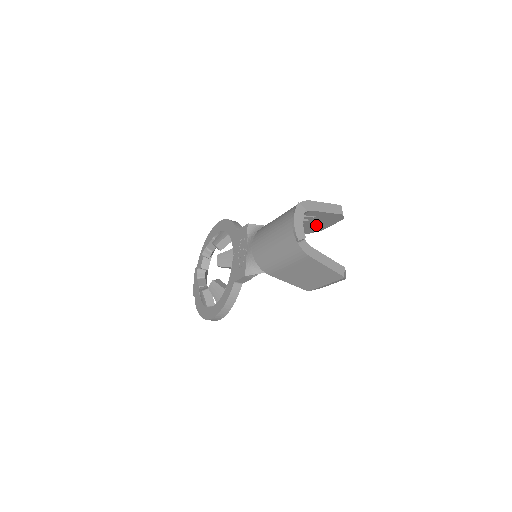
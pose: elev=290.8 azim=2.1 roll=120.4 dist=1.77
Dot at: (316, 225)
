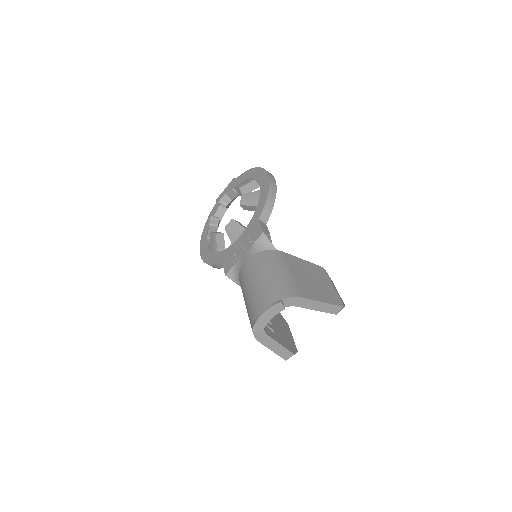
Dot at: occluded
